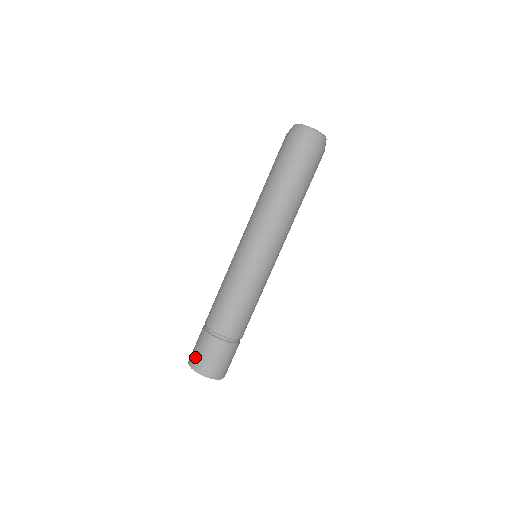
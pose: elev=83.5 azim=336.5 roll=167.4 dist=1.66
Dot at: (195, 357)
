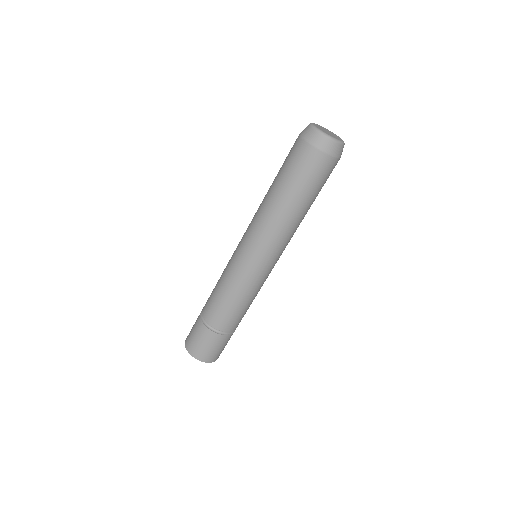
Dot at: (194, 346)
